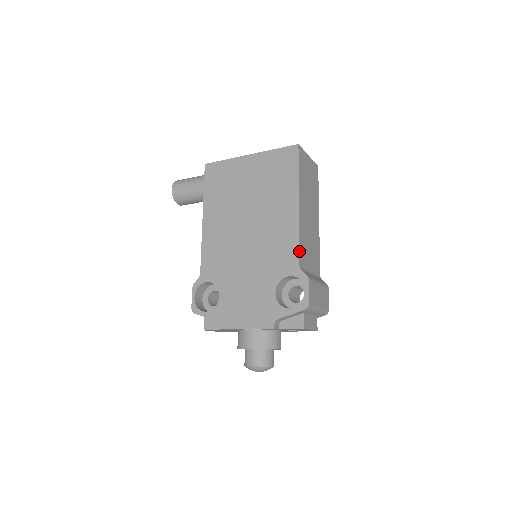
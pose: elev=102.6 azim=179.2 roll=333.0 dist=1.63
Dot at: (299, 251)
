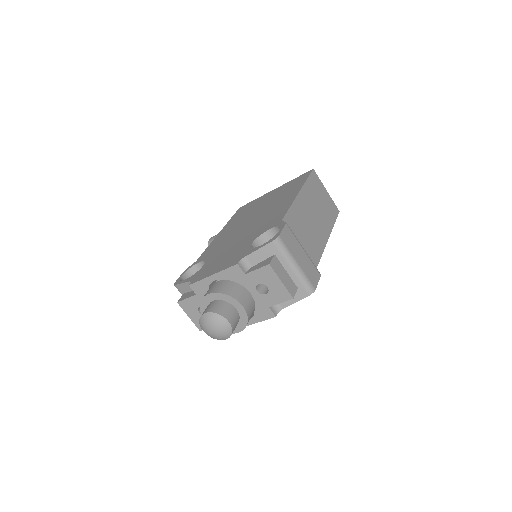
Dot at: (286, 213)
